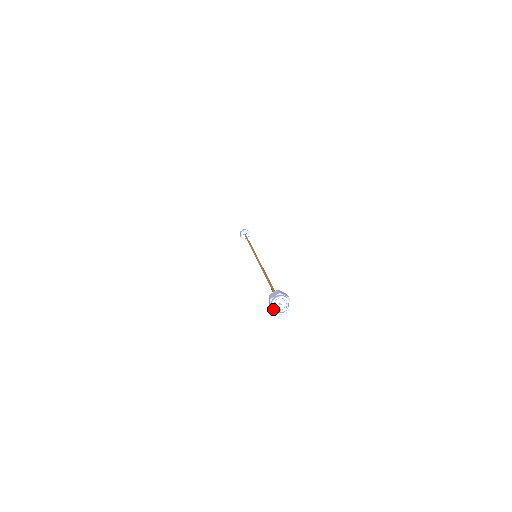
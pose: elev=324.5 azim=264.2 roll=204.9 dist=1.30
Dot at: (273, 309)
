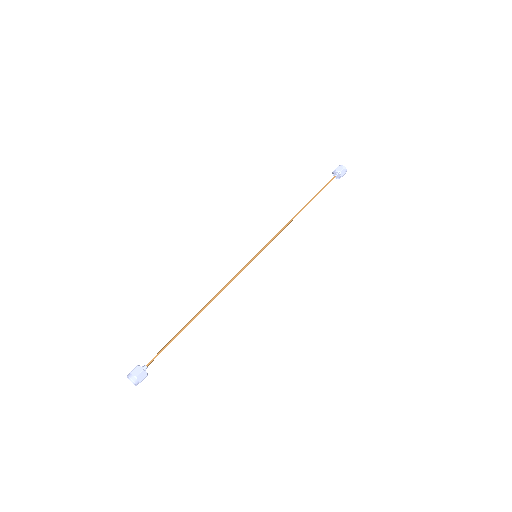
Dot at: occluded
